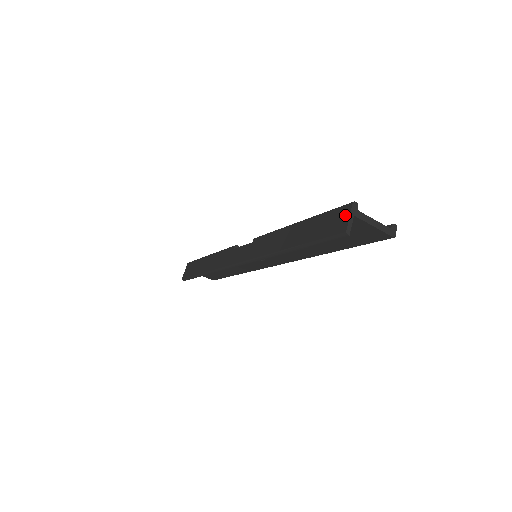
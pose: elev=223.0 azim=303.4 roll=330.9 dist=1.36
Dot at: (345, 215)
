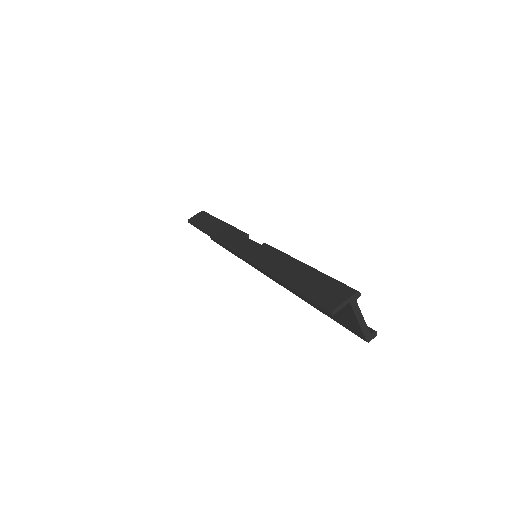
Dot at: (343, 296)
